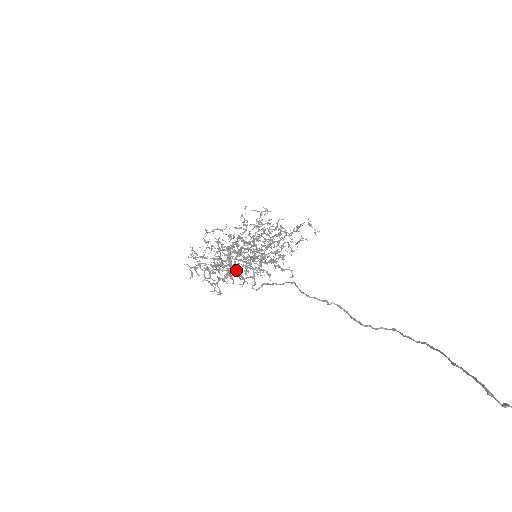
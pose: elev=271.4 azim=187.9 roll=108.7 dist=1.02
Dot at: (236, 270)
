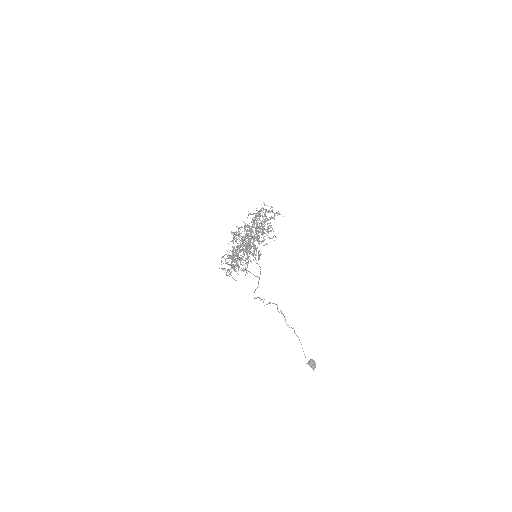
Dot at: occluded
